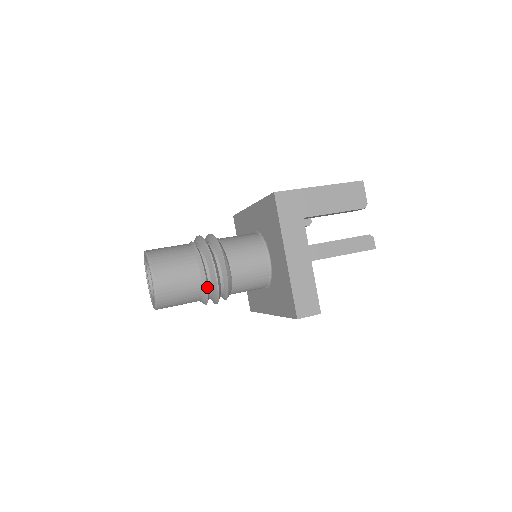
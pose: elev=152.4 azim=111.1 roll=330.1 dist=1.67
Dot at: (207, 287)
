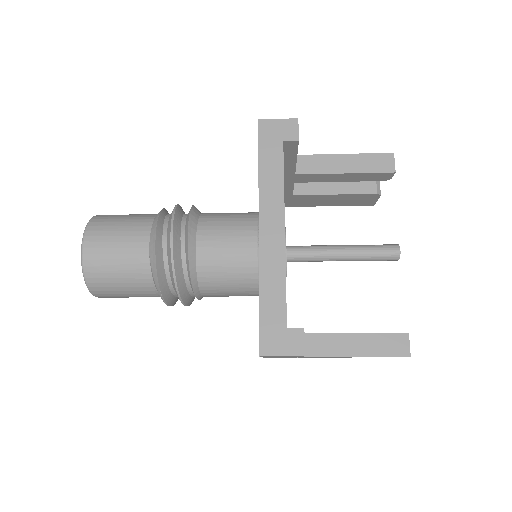
Dot at: (163, 210)
